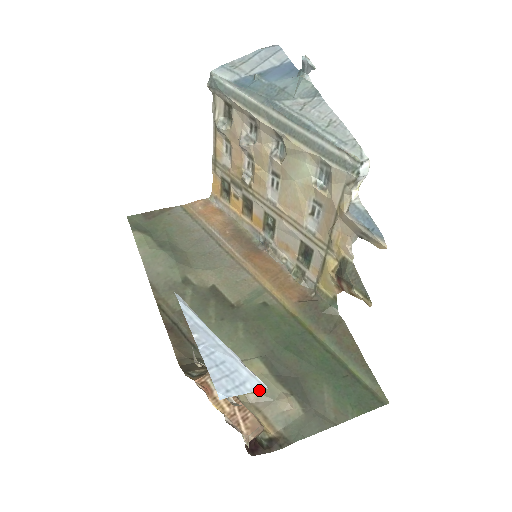
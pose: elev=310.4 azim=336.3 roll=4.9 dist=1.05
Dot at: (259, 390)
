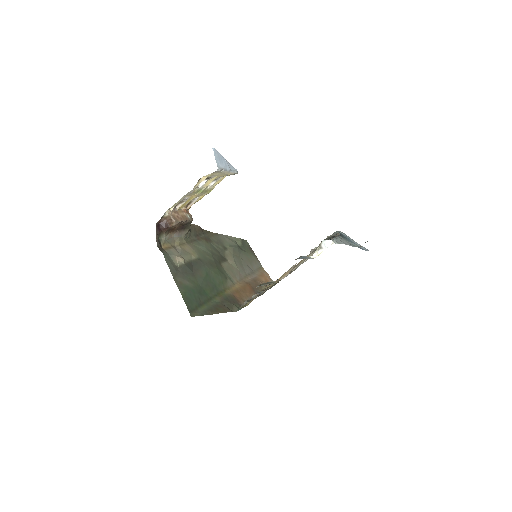
Dot at: (183, 250)
